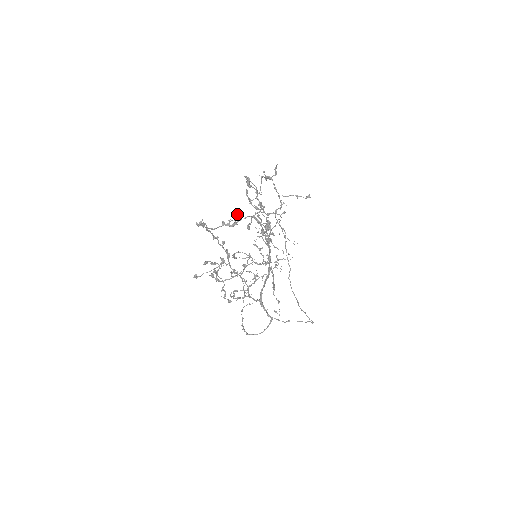
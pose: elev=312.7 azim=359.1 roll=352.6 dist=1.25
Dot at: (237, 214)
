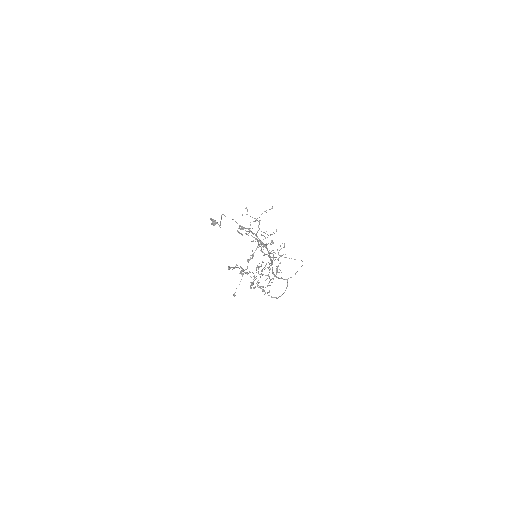
Dot at: (252, 250)
